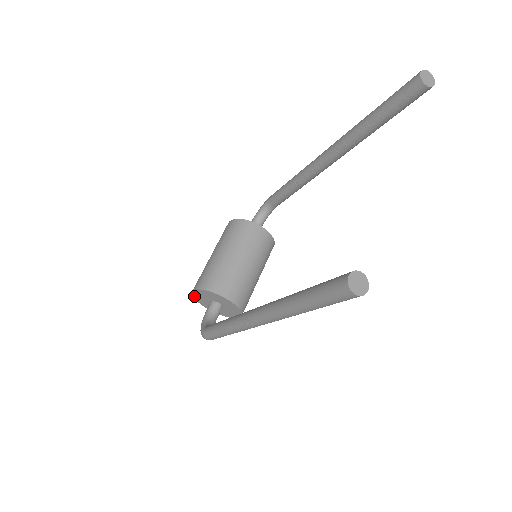
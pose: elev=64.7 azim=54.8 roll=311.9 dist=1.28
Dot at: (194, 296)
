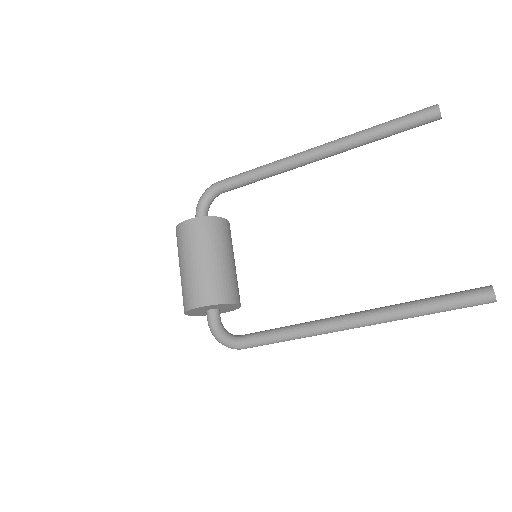
Dot at: (188, 311)
